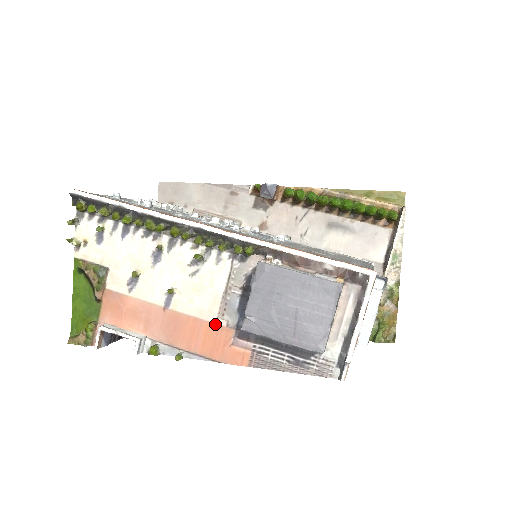
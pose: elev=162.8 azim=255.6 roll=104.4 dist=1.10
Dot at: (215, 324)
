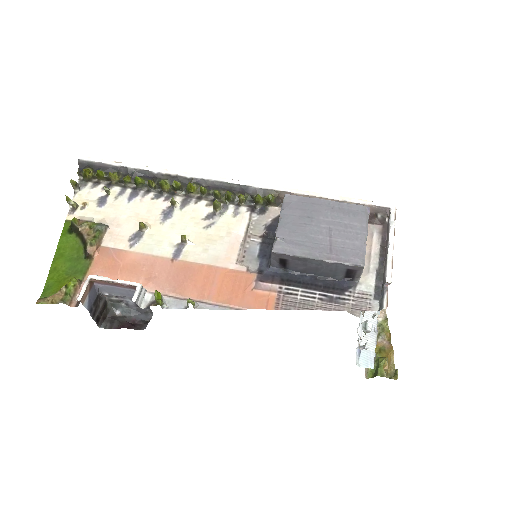
Dot at: (233, 270)
